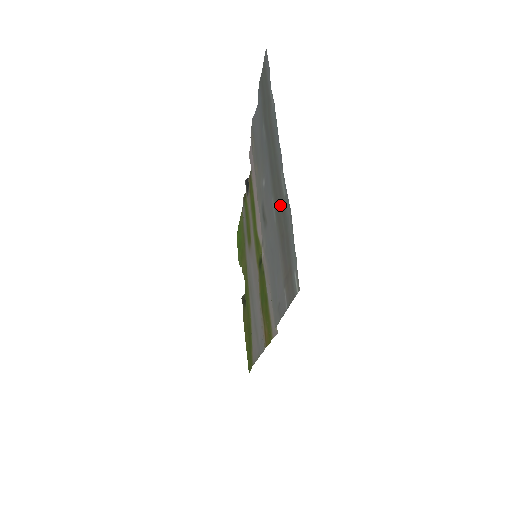
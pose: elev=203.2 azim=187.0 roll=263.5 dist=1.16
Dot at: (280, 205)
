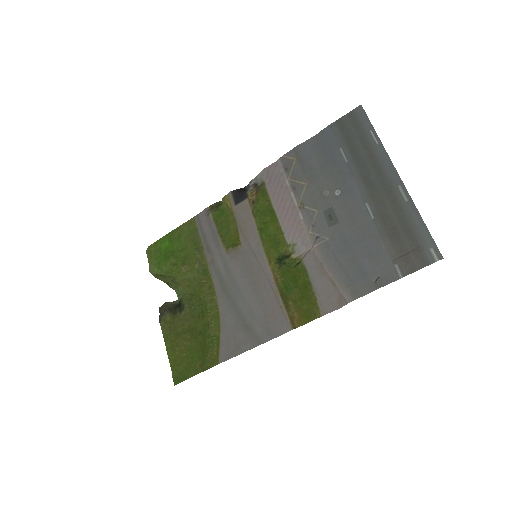
Dot at: (392, 208)
